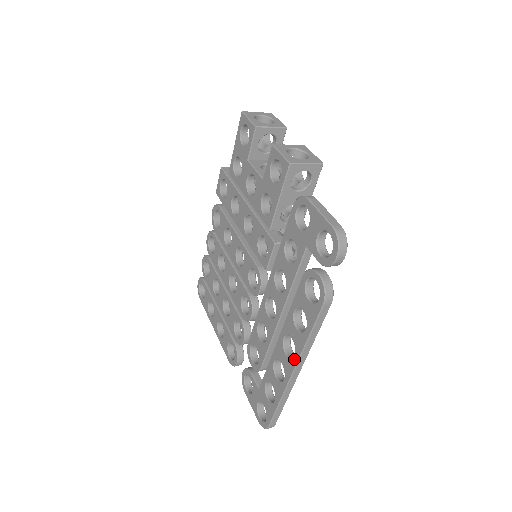
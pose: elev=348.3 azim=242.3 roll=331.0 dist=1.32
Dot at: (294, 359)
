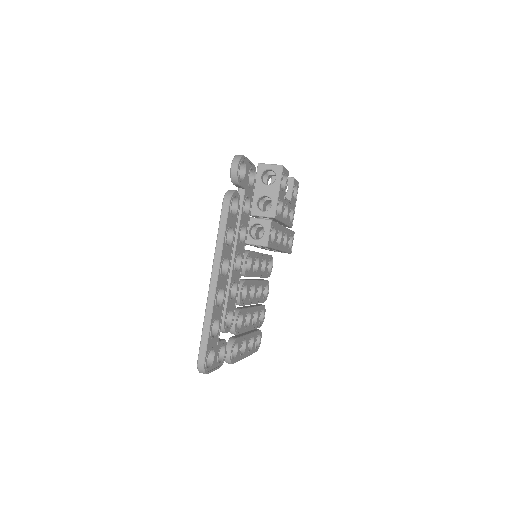
Dot at: (213, 267)
